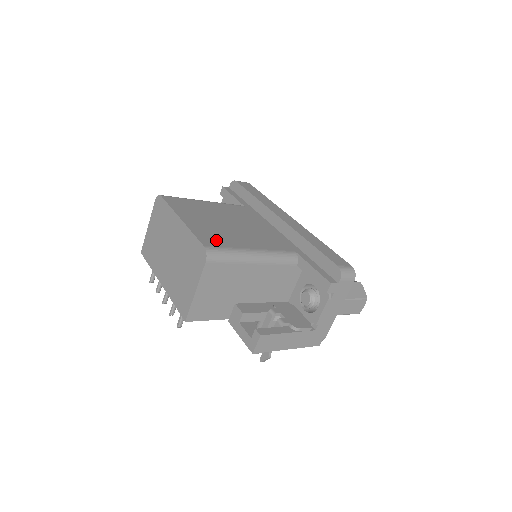
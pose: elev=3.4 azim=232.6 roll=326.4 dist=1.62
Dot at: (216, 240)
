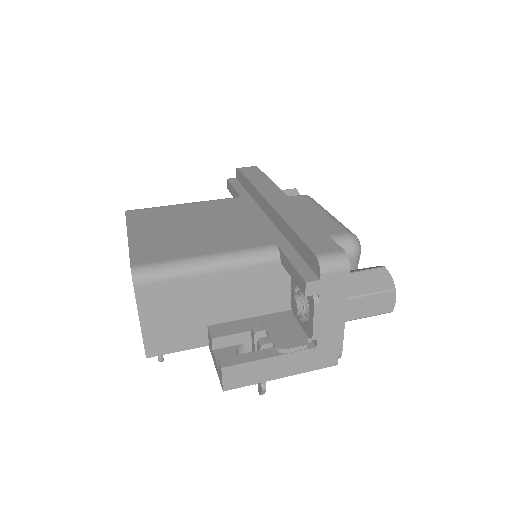
Dot at: (156, 254)
